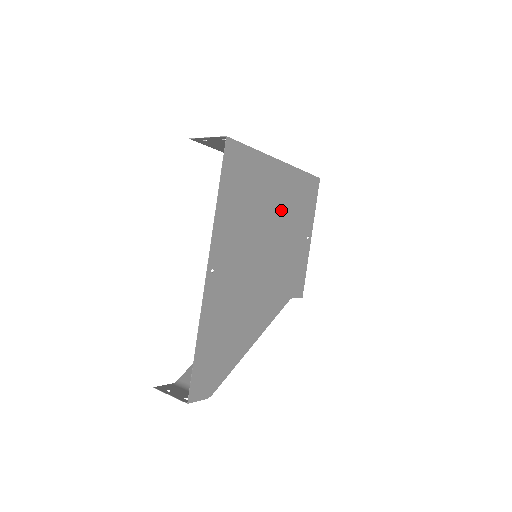
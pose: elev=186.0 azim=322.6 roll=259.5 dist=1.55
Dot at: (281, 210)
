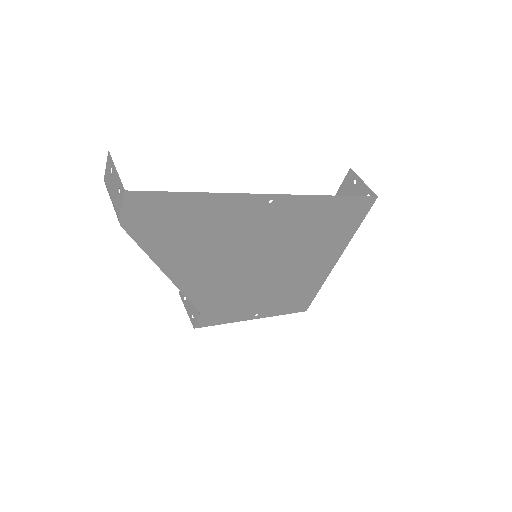
Dot at: (295, 273)
